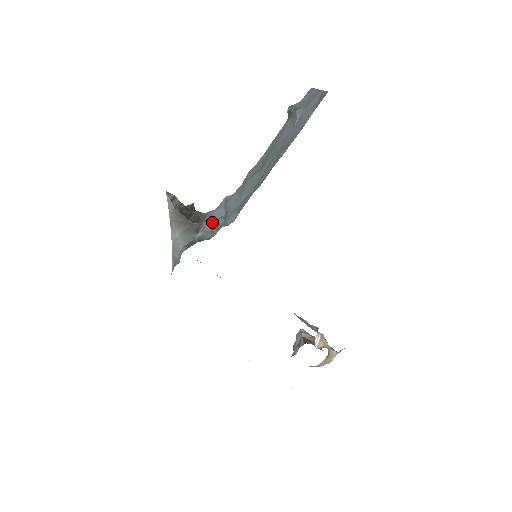
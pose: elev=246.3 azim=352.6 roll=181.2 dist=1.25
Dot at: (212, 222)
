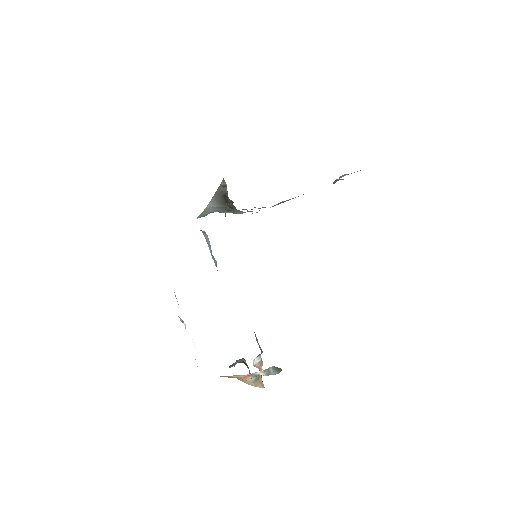
Dot at: (242, 212)
